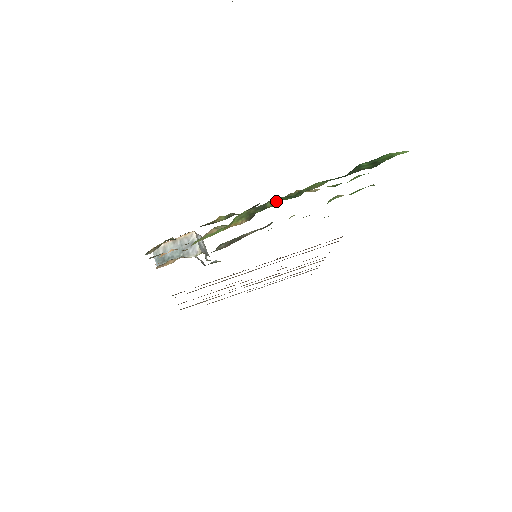
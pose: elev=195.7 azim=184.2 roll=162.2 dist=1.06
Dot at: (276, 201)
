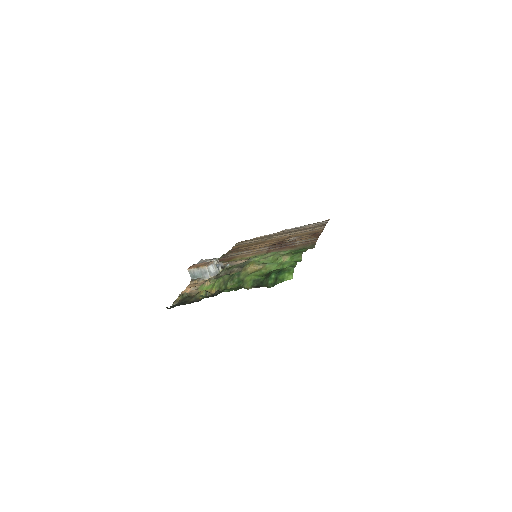
Dot at: (231, 284)
